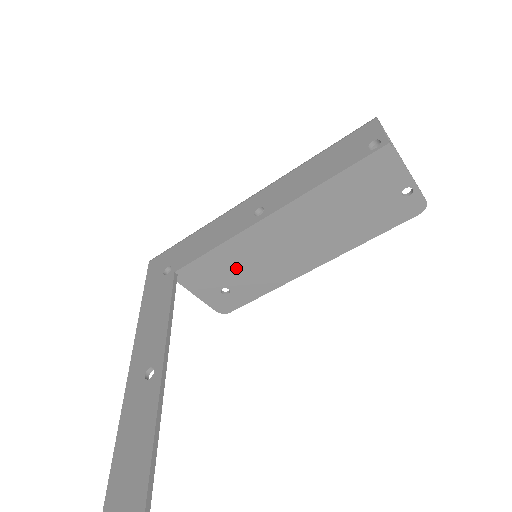
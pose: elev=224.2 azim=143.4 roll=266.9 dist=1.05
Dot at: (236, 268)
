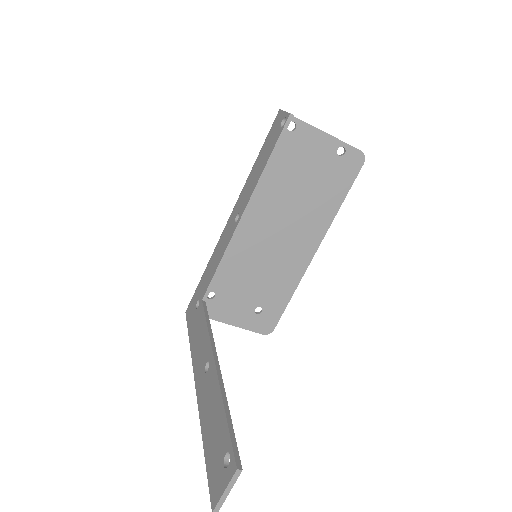
Dot at: (254, 284)
